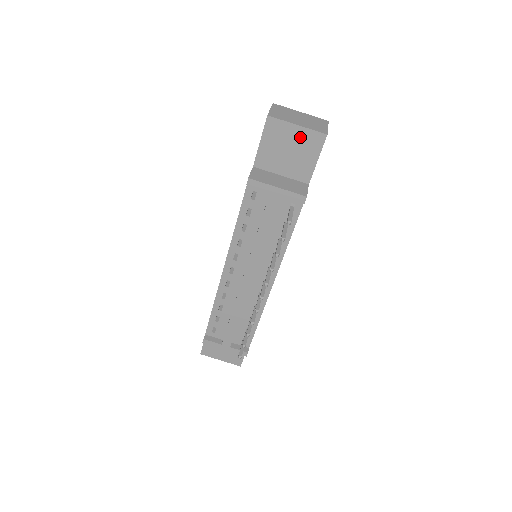
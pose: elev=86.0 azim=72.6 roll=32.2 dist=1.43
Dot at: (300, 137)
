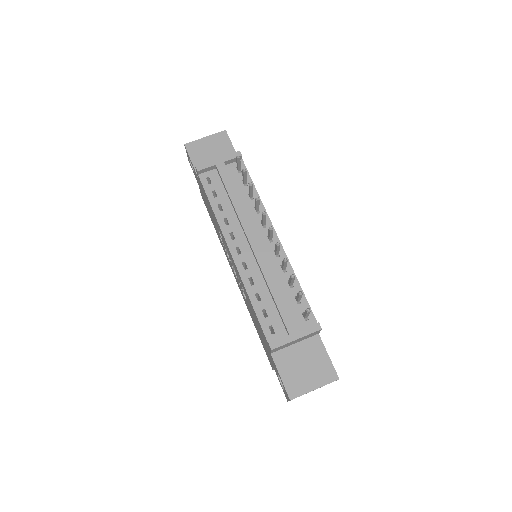
Dot at: (212, 142)
